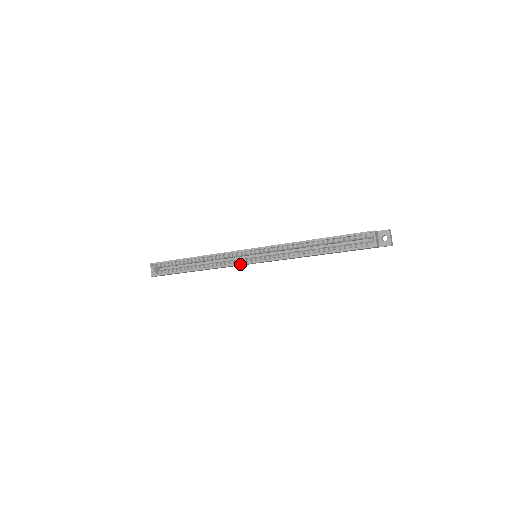
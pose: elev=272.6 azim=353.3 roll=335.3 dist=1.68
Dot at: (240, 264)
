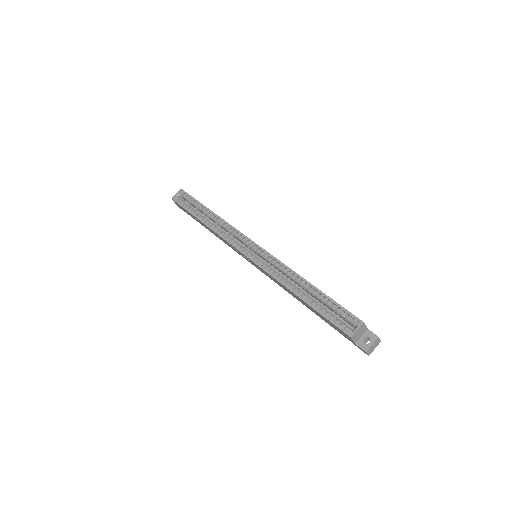
Dot at: (237, 248)
